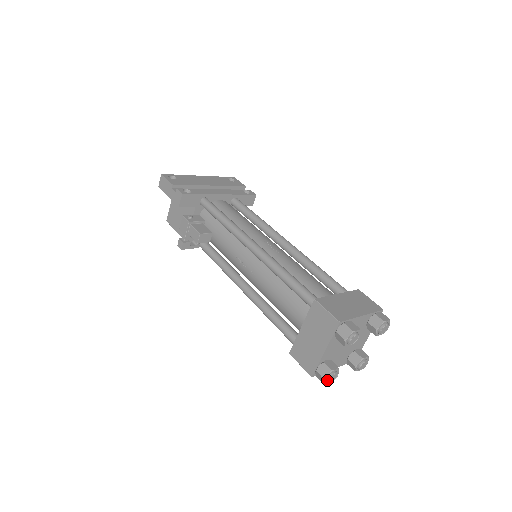
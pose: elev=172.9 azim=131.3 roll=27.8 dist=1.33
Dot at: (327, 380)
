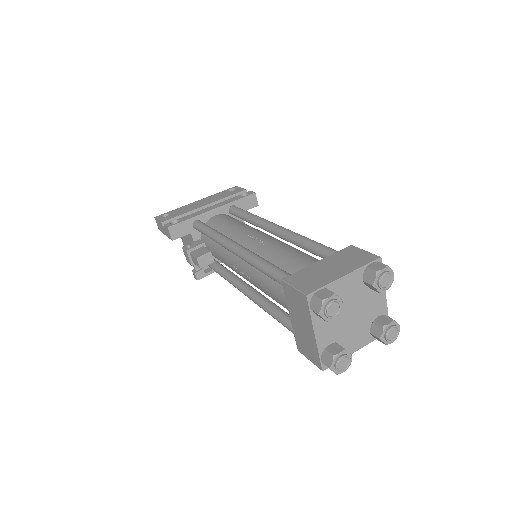
Dot at: (335, 369)
